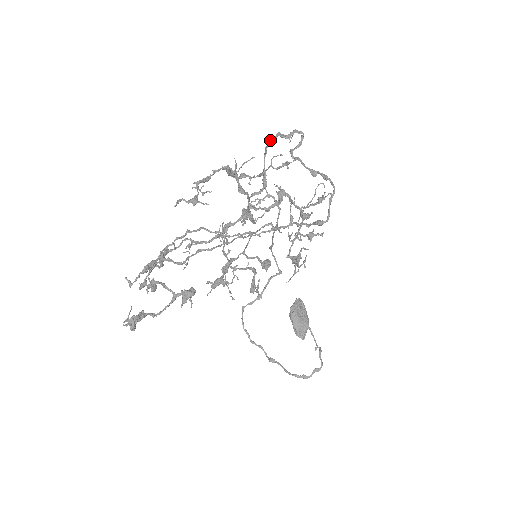
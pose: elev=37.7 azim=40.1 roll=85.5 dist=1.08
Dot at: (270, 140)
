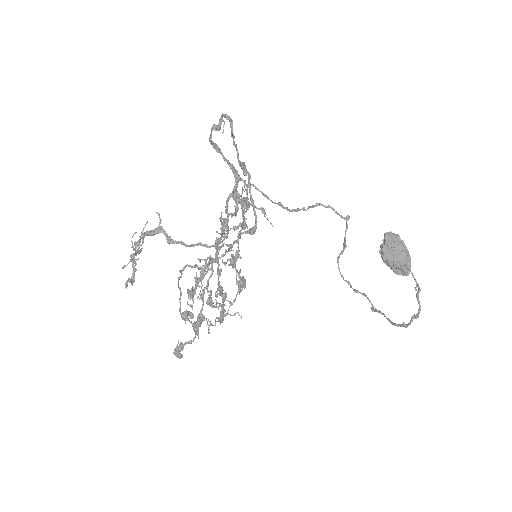
Dot at: (209, 140)
